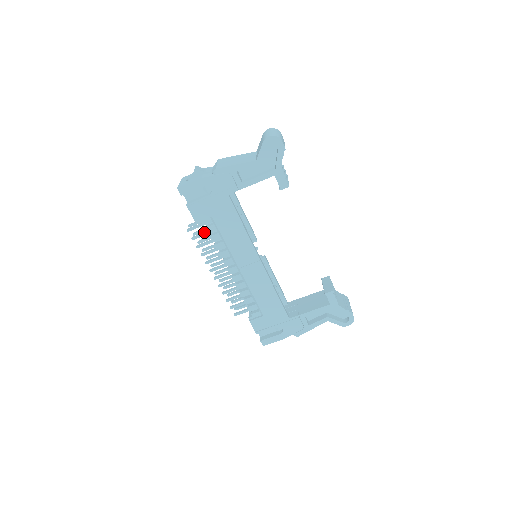
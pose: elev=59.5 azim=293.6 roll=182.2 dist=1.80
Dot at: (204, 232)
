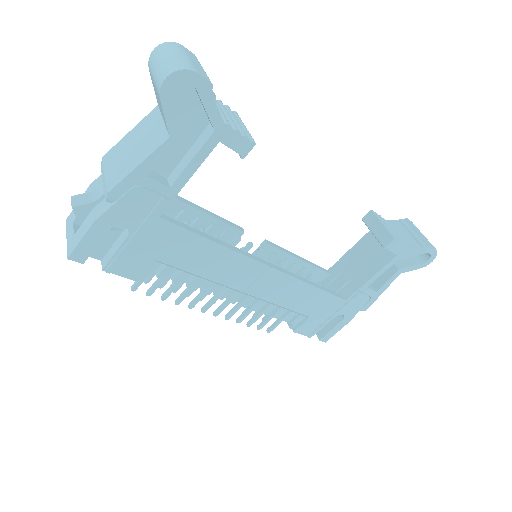
Dot at: occluded
